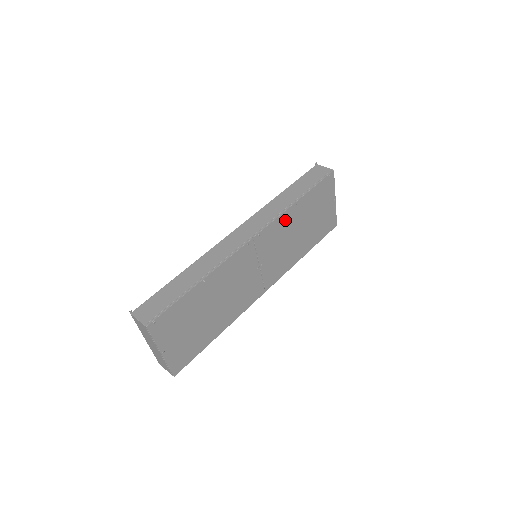
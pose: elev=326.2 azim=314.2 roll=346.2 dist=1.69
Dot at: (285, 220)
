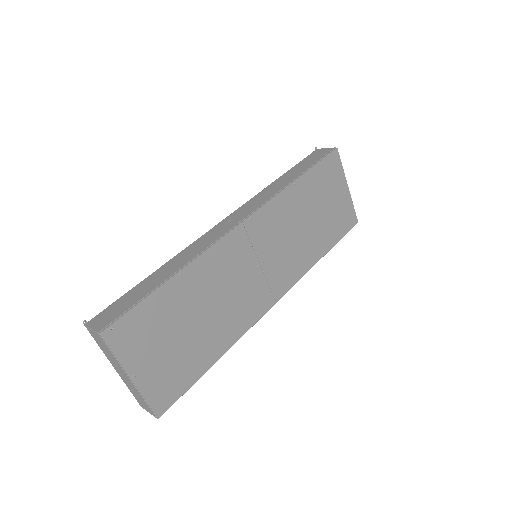
Dot at: (284, 204)
